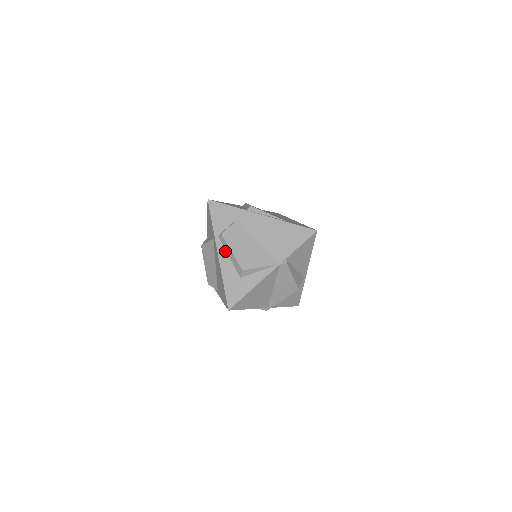
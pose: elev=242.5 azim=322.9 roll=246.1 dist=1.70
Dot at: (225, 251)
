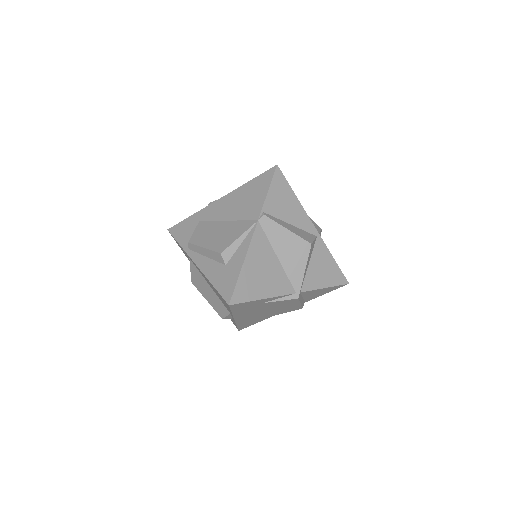
Dot at: (200, 255)
